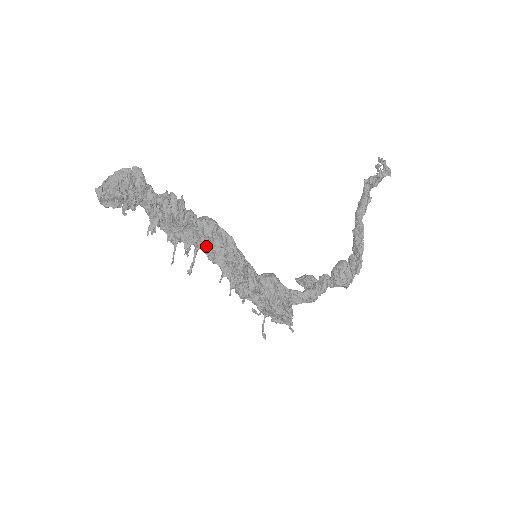
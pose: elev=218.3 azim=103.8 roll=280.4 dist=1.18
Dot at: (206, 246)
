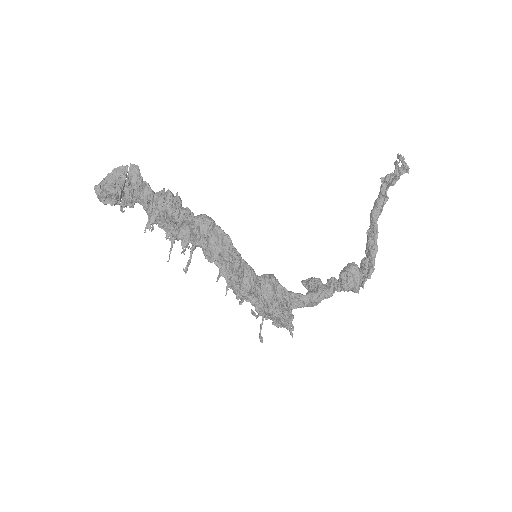
Dot at: (202, 244)
